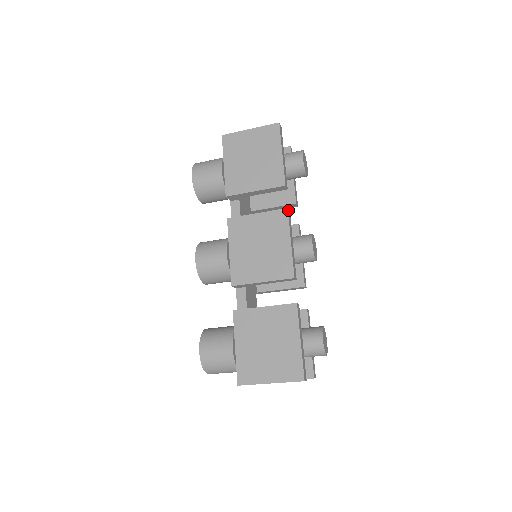
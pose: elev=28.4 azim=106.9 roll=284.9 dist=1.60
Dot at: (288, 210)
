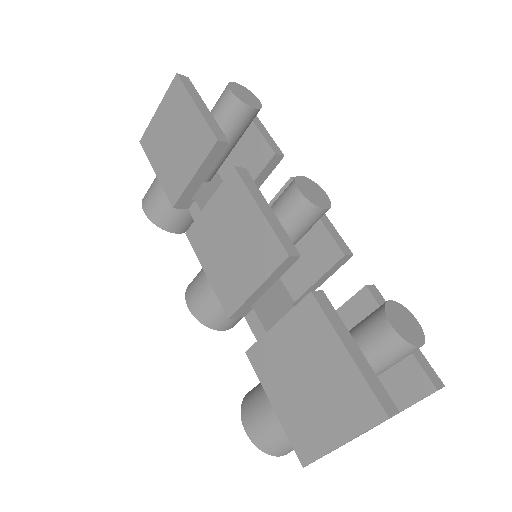
Dot at: (238, 168)
